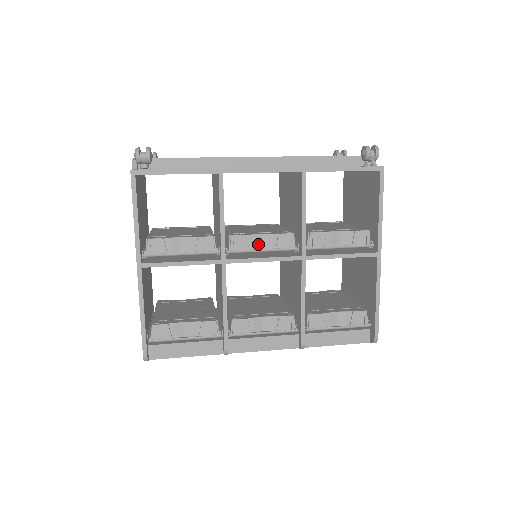
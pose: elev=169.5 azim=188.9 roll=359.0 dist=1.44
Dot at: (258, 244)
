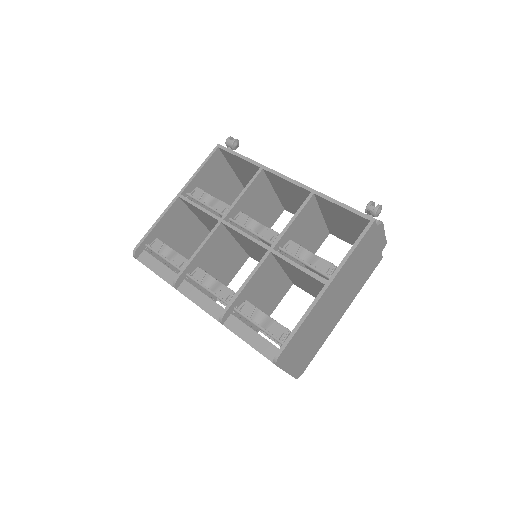
Dot at: (252, 227)
